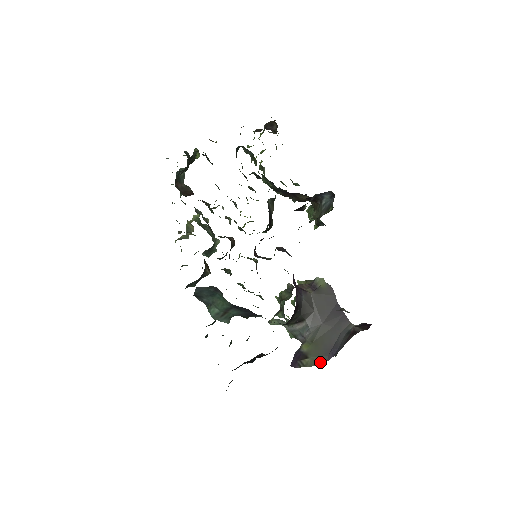
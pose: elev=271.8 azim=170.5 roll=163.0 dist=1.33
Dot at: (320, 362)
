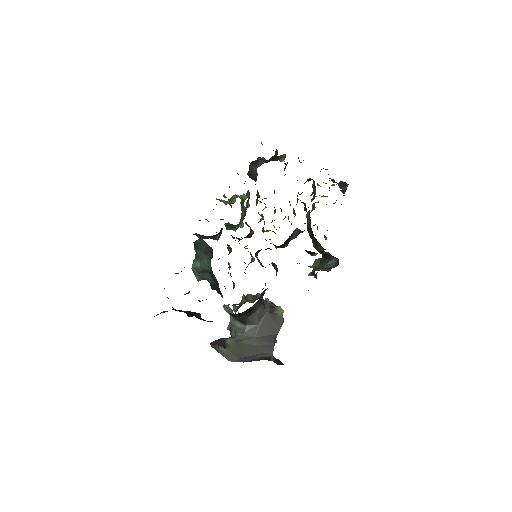
Dot at: (230, 358)
